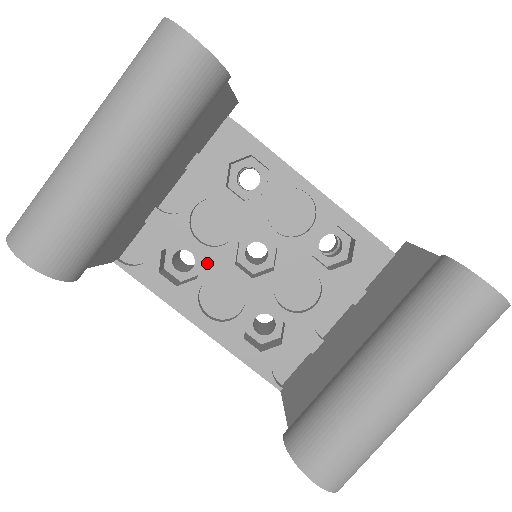
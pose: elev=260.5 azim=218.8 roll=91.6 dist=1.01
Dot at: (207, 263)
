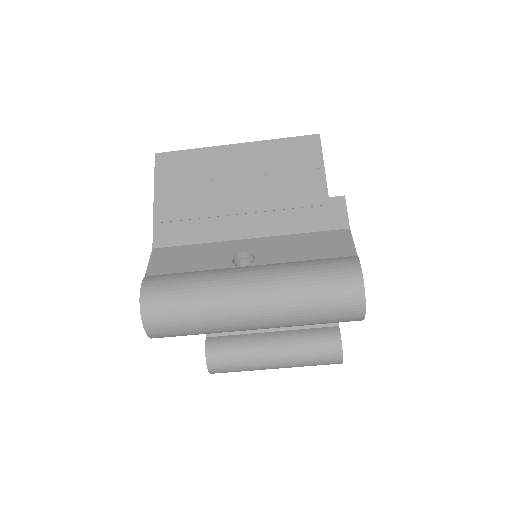
Dot at: occluded
